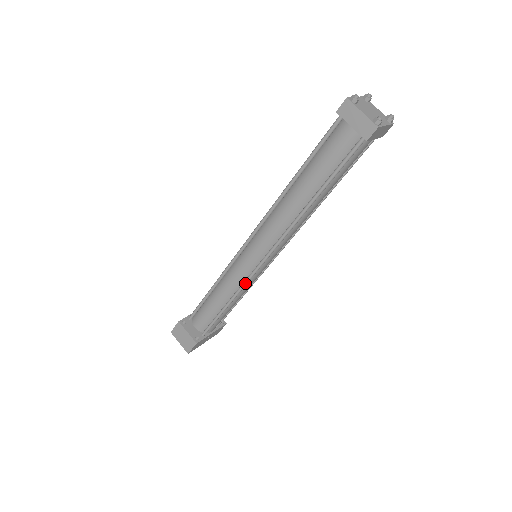
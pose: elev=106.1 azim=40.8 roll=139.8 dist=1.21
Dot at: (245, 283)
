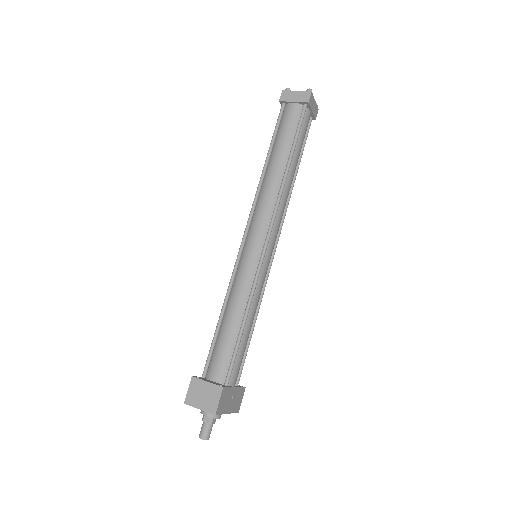
Dot at: (256, 277)
